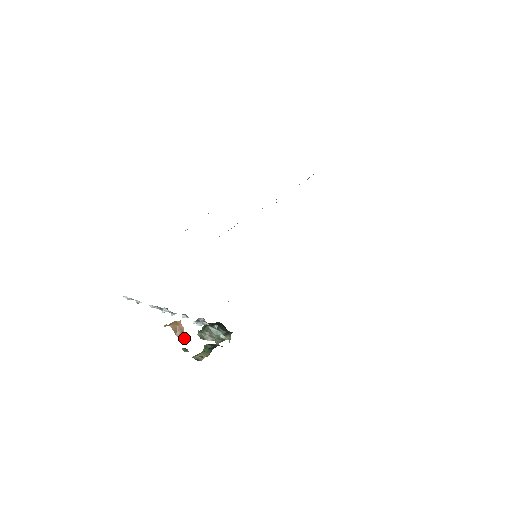
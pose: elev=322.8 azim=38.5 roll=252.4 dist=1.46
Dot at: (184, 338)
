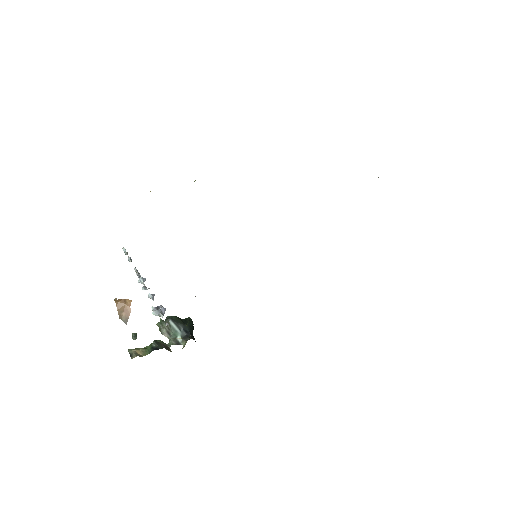
Dot at: occluded
